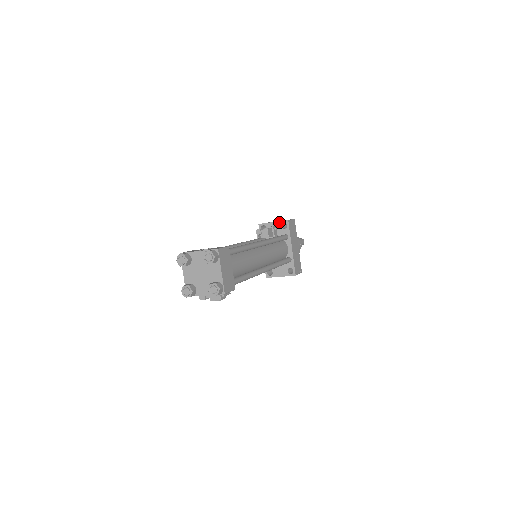
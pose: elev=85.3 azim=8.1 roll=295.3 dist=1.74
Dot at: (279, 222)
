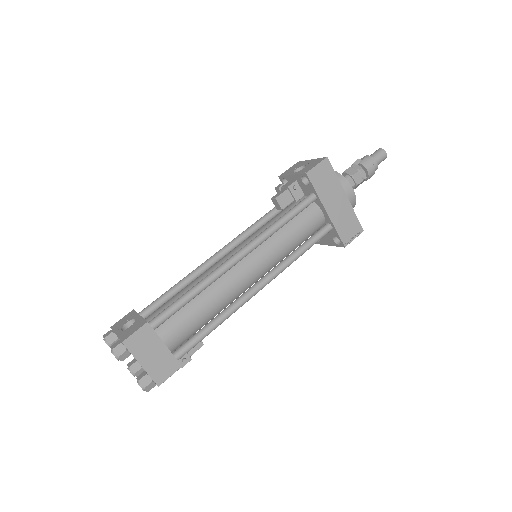
Dot at: (297, 175)
